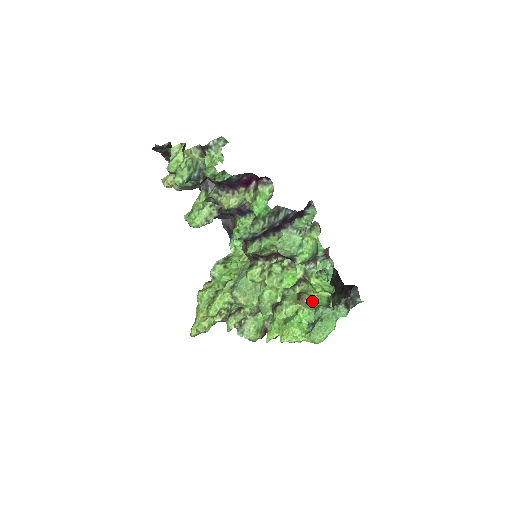
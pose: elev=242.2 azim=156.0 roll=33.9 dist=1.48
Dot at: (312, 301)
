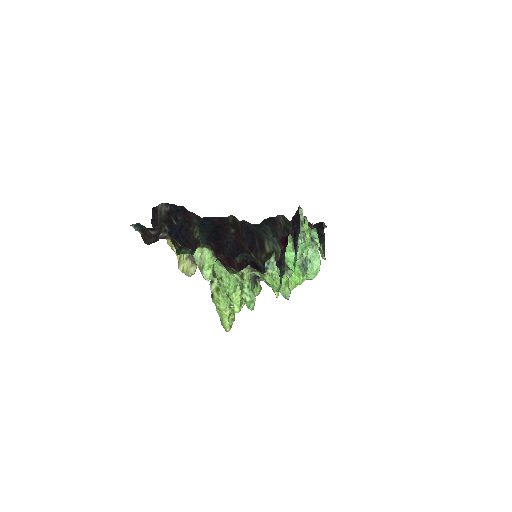
Dot at: occluded
